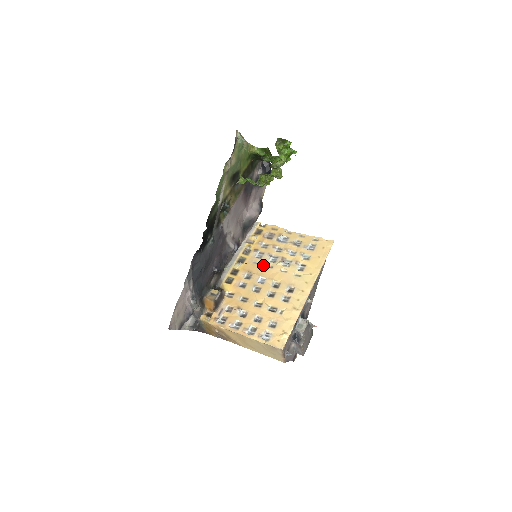
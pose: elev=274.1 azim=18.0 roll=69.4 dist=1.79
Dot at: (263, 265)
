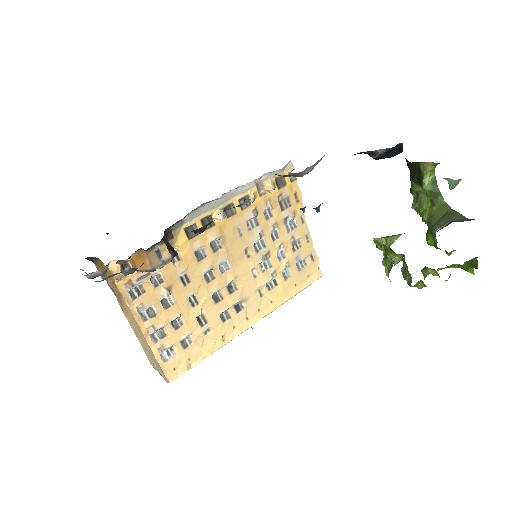
Dot at: (244, 244)
